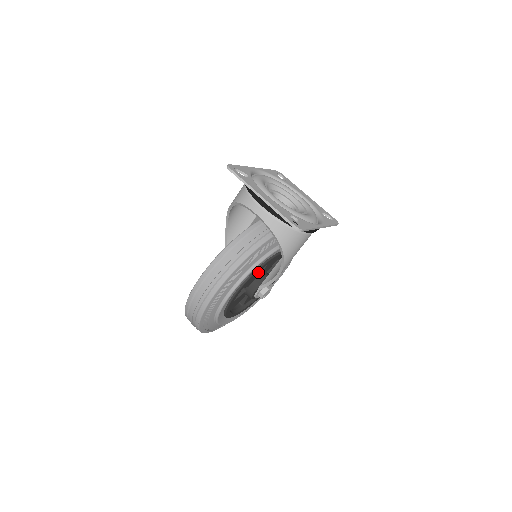
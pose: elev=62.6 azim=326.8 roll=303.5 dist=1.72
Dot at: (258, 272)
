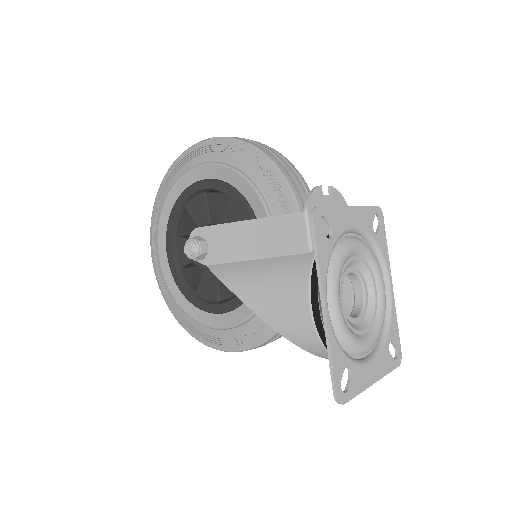
Dot at: occluded
